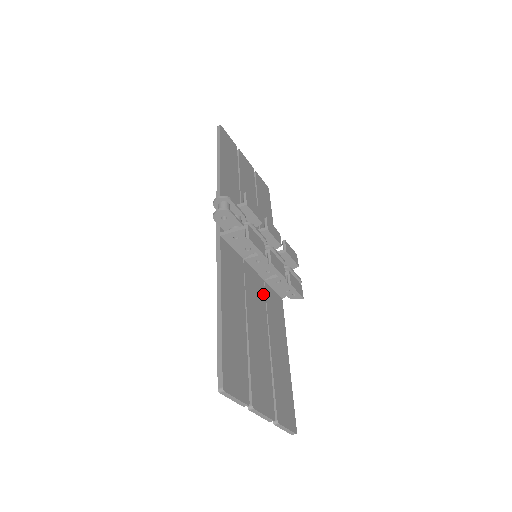
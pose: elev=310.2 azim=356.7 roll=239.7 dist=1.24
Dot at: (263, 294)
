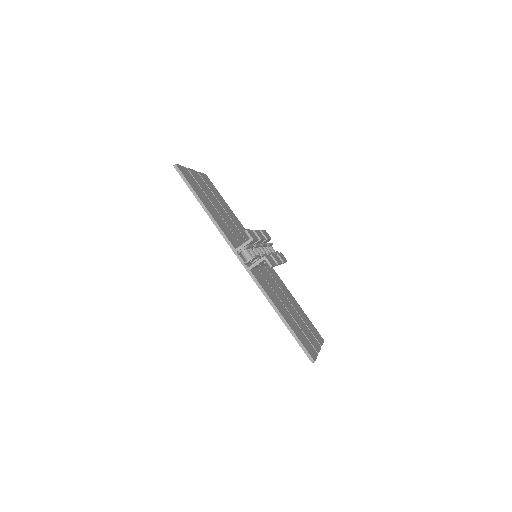
Dot at: (271, 277)
